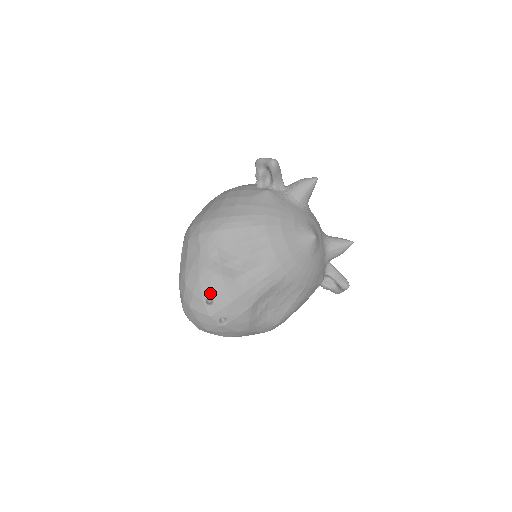
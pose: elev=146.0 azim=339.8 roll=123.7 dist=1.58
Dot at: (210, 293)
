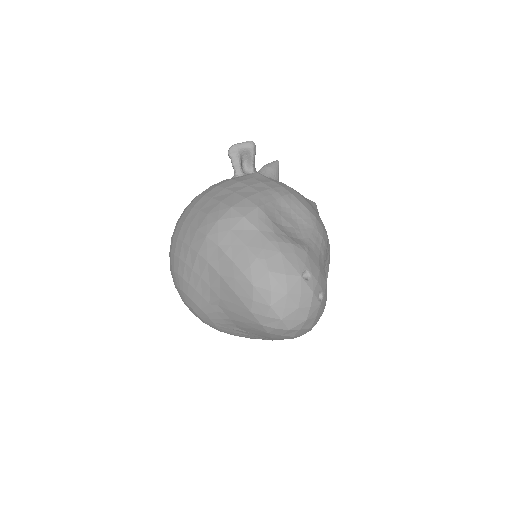
Dot at: (302, 265)
